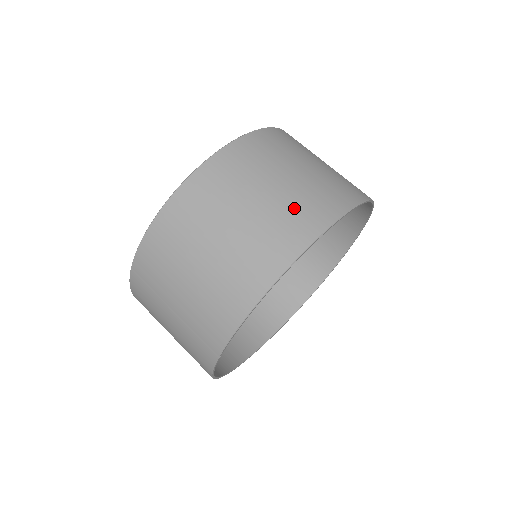
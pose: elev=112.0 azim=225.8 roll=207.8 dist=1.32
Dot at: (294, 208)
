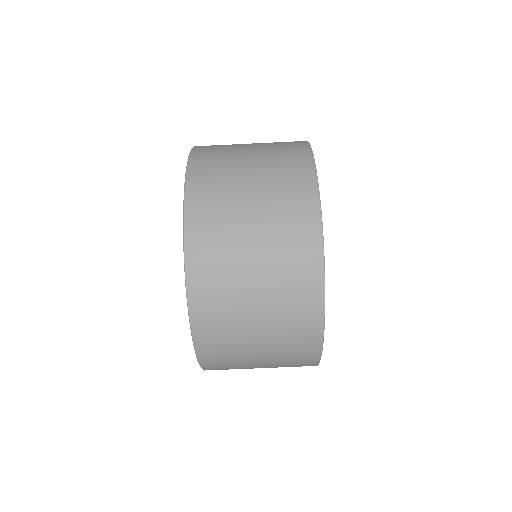
Dot at: (288, 328)
